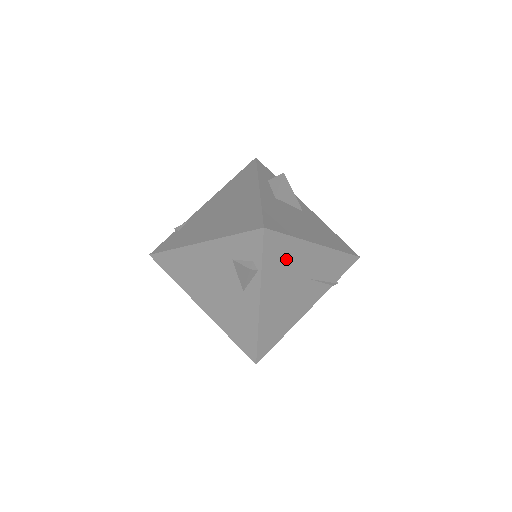
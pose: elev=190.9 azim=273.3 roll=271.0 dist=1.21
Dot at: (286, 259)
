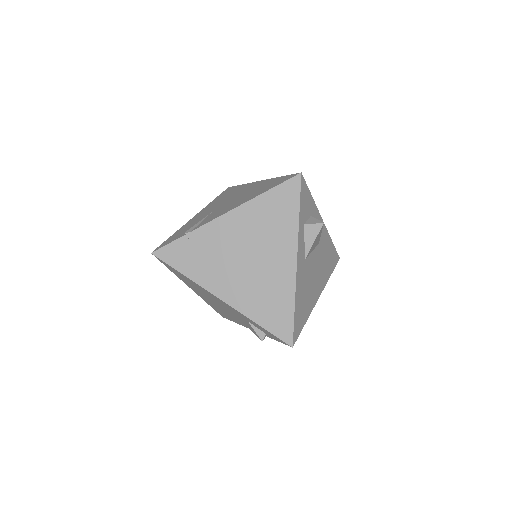
Dot at: occluded
